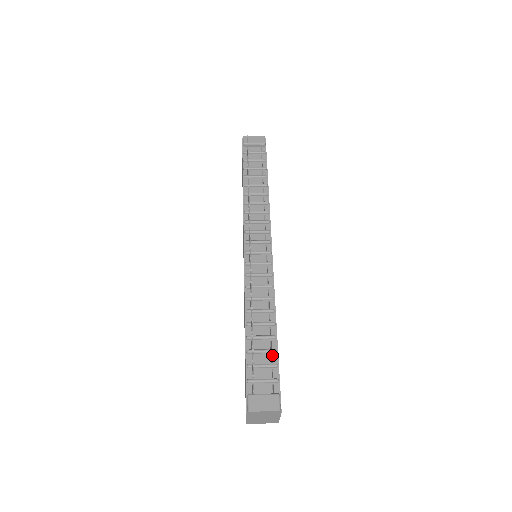
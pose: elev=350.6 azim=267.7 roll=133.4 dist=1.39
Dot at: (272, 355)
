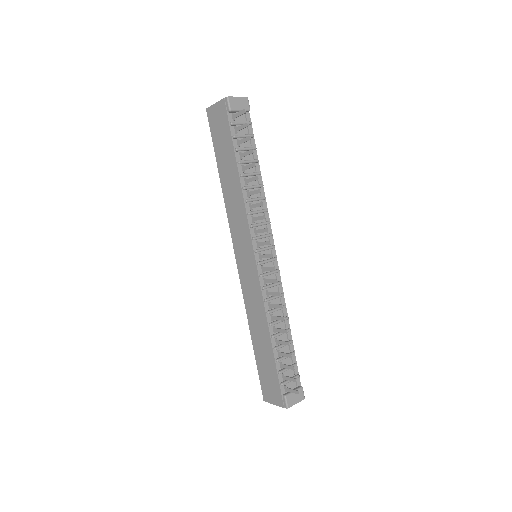
Dot at: (292, 357)
